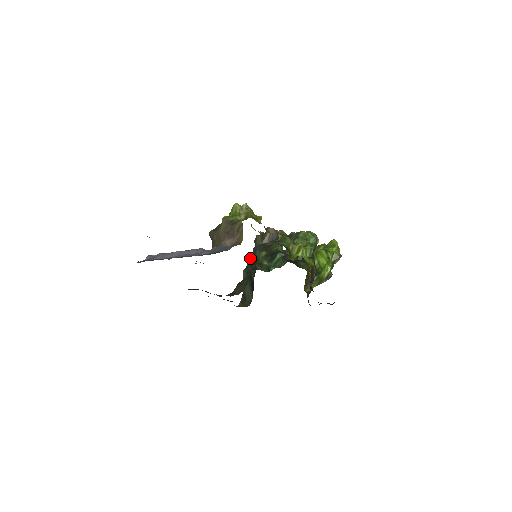
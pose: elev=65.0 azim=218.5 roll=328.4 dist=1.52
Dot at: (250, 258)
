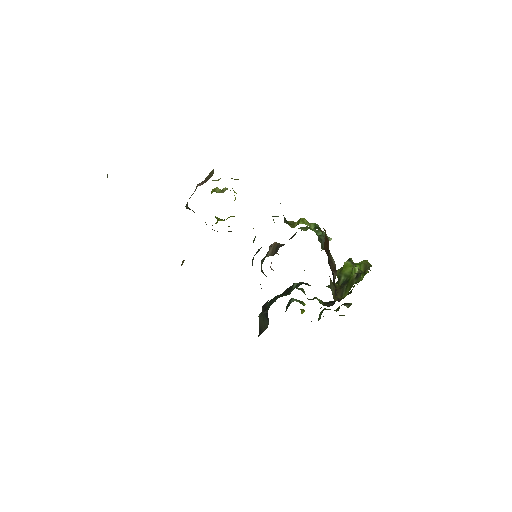
Dot at: occluded
